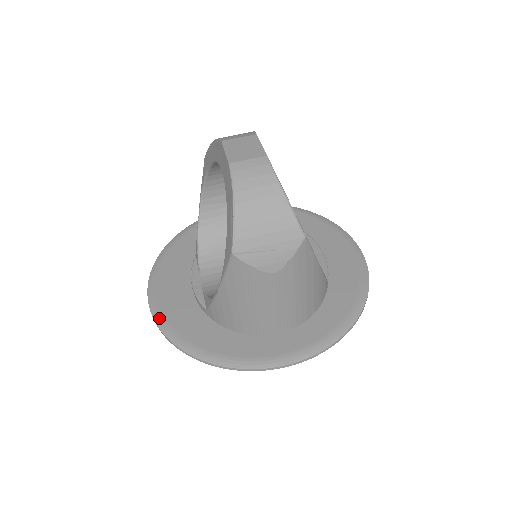
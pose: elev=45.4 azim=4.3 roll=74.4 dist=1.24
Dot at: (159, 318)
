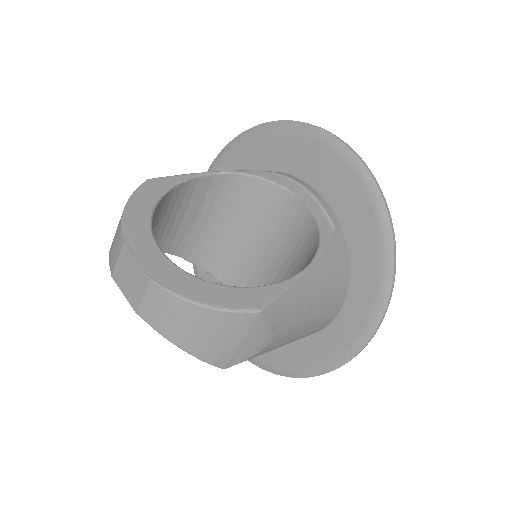
Dot at: occluded
